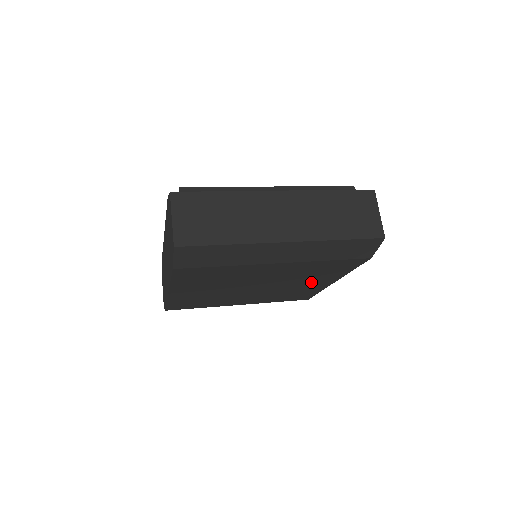
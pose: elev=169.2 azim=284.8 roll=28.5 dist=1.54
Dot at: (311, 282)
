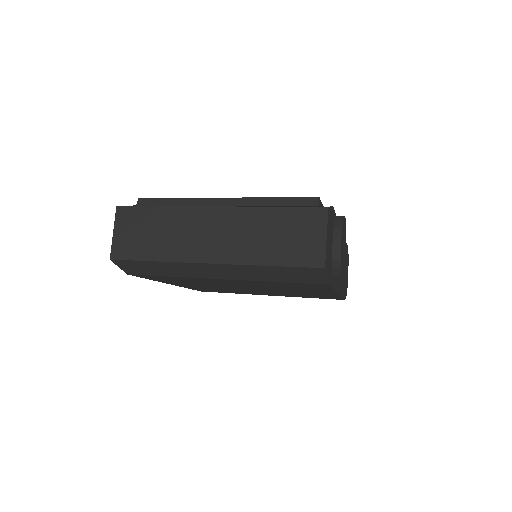
Dot at: (307, 291)
